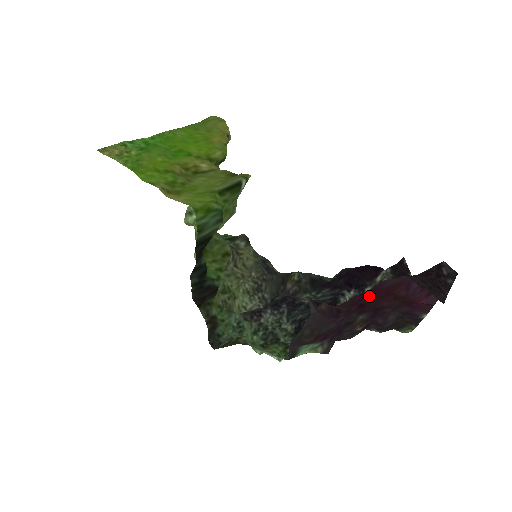
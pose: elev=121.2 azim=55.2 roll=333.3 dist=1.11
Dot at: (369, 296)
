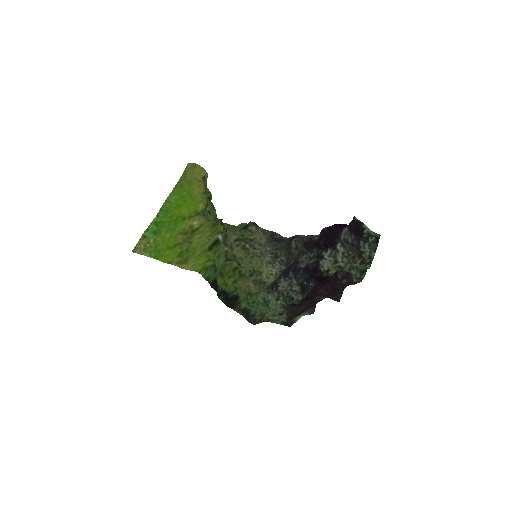
Dot at: (308, 297)
